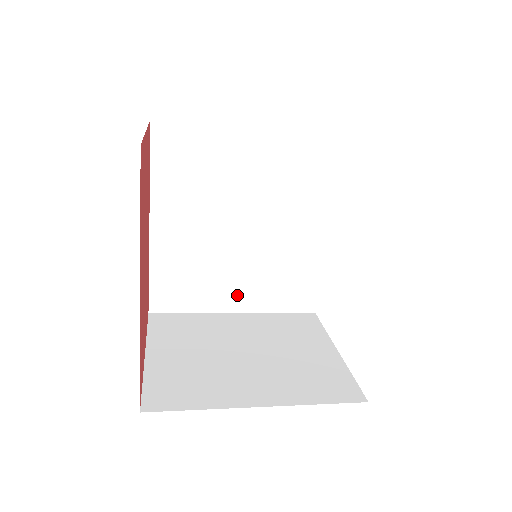
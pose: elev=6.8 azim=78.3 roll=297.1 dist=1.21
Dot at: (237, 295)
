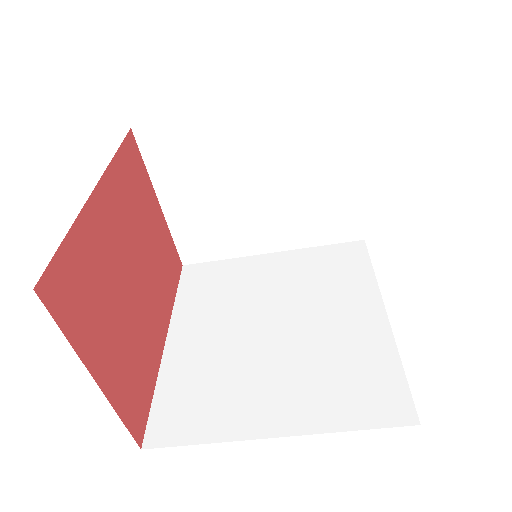
Dot at: (275, 408)
